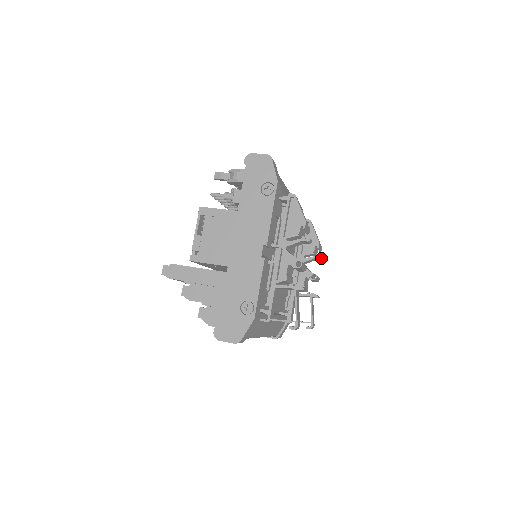
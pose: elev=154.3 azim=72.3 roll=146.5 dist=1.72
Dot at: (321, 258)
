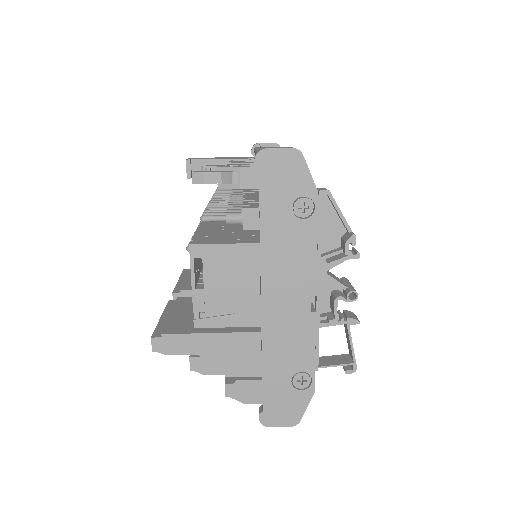
Dot at: occluded
